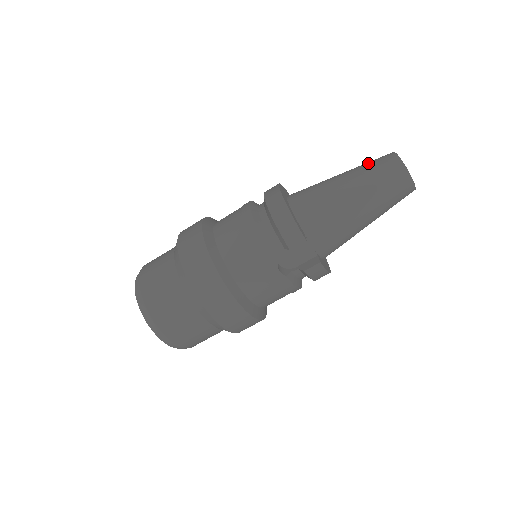
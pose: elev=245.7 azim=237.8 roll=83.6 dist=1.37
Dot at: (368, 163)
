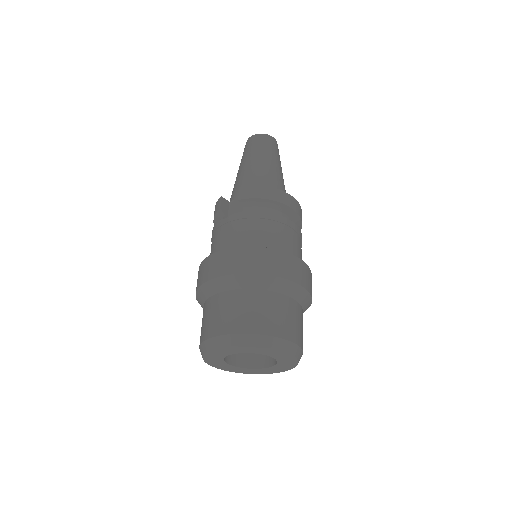
Dot at: occluded
